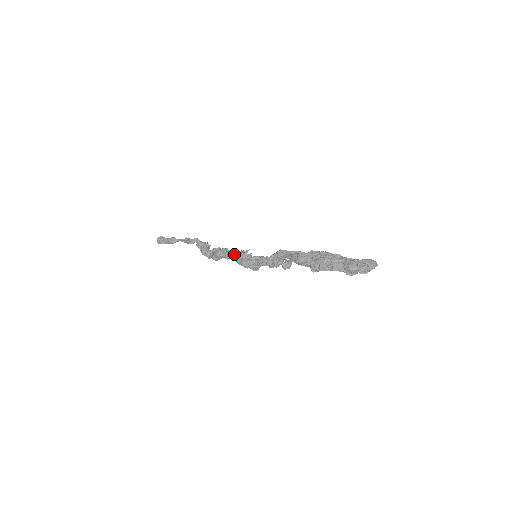
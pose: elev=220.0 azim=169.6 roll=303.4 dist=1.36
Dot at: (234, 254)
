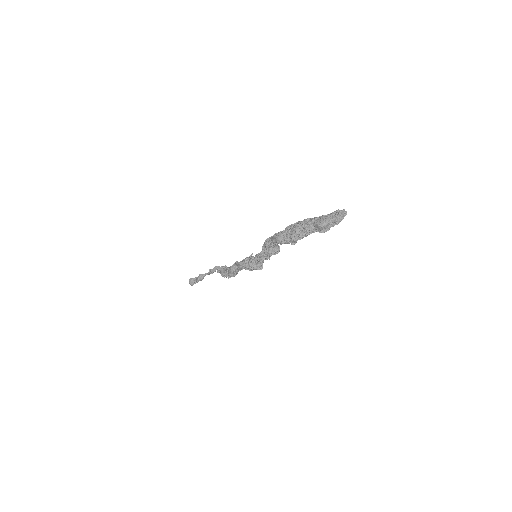
Dot at: (240, 263)
